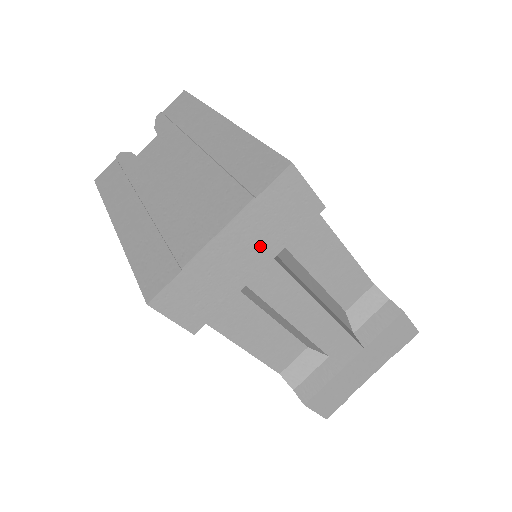
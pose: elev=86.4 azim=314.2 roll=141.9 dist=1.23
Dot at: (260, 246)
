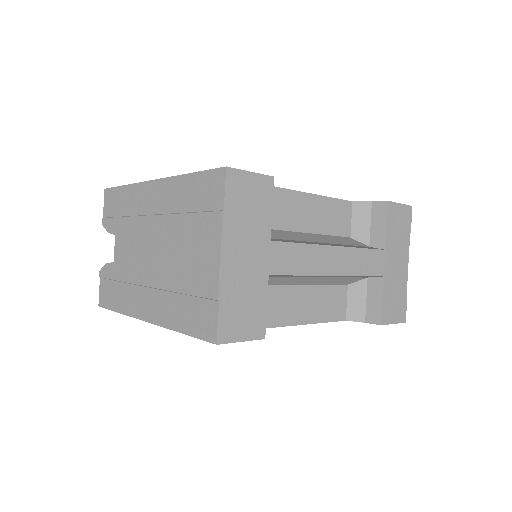
Dot at: (254, 240)
